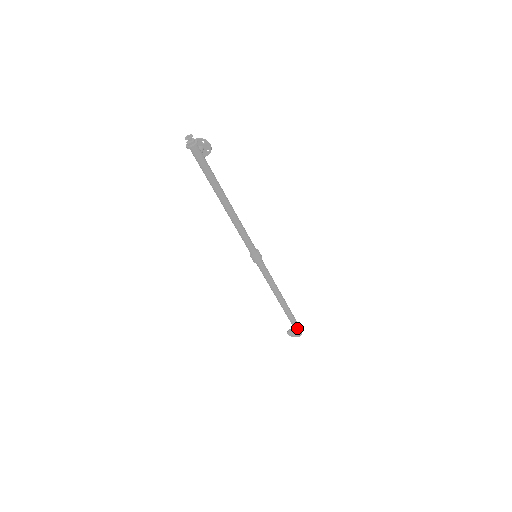
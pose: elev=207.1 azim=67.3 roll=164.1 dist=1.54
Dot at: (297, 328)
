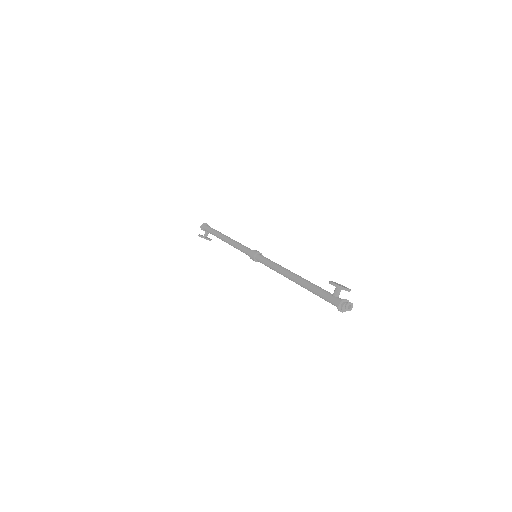
Dot at: (211, 239)
